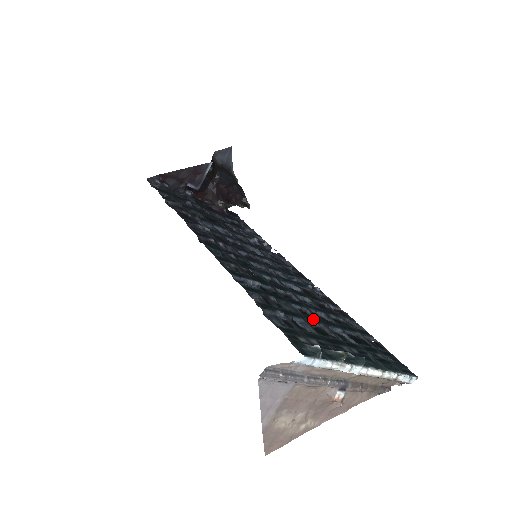
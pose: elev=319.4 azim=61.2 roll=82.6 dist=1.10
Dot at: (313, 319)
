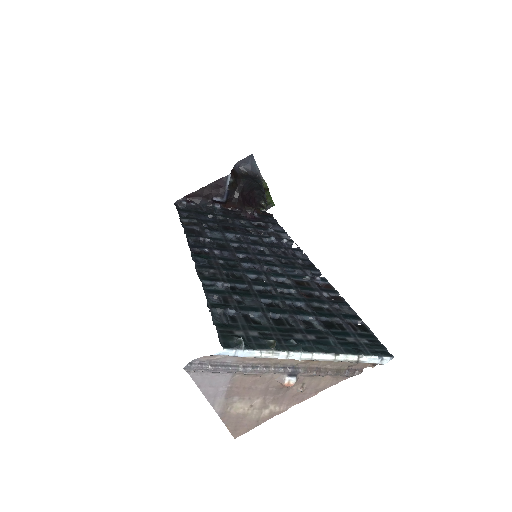
Dot at: (278, 311)
